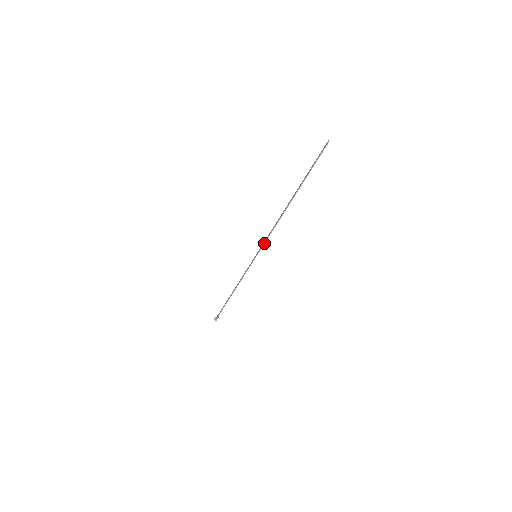
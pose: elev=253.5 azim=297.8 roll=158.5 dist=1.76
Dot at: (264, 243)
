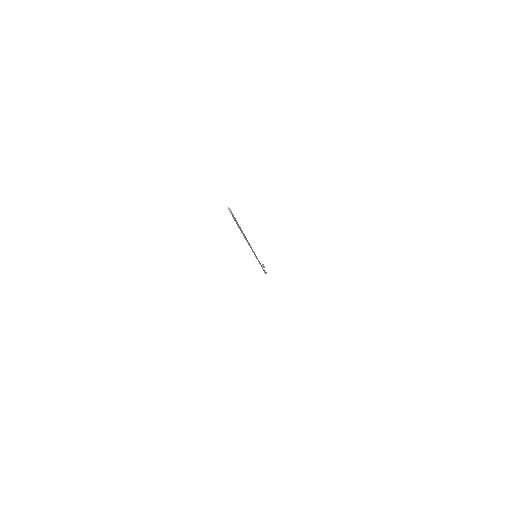
Dot at: occluded
